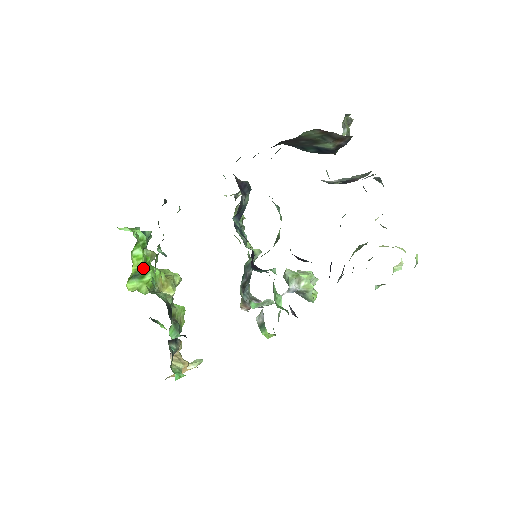
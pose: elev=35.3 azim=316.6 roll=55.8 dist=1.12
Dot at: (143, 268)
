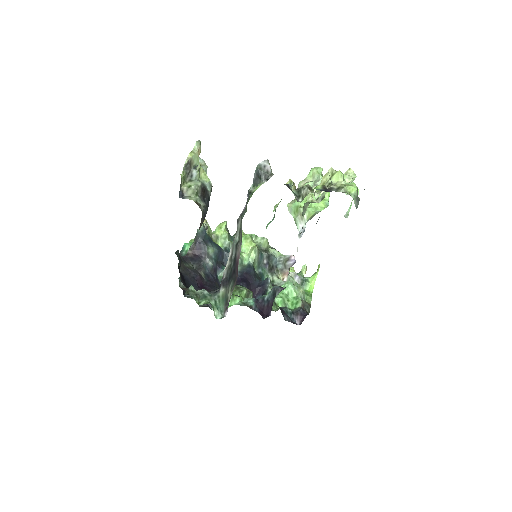
Dot at: occluded
